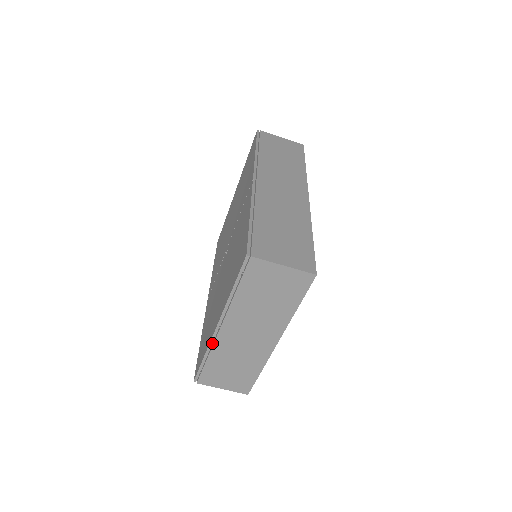
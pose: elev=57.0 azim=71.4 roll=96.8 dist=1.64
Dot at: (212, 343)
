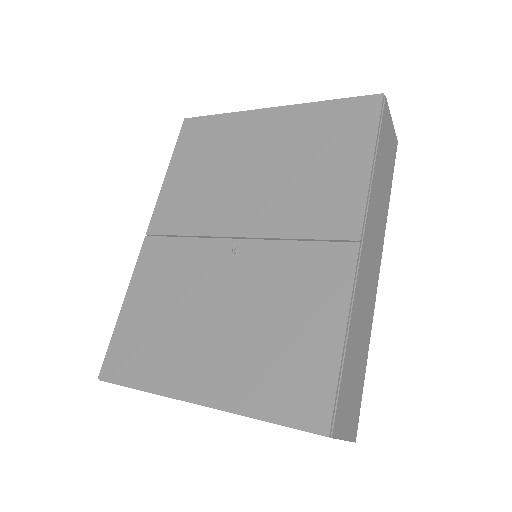
Dot at: (170, 397)
